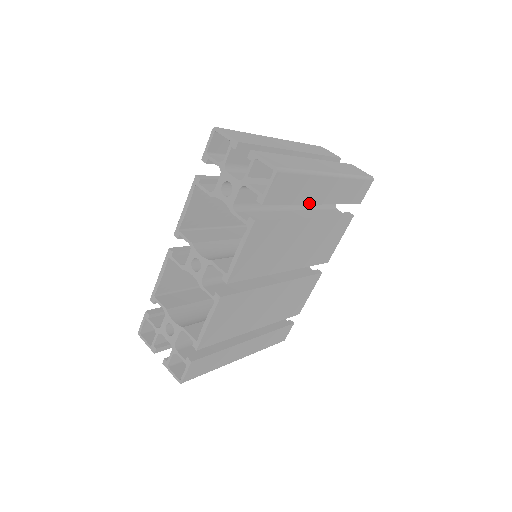
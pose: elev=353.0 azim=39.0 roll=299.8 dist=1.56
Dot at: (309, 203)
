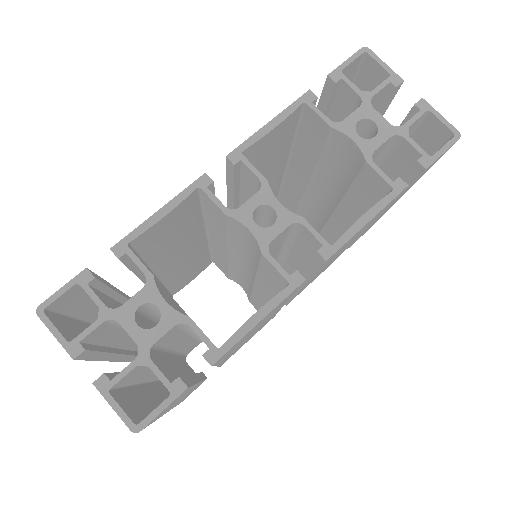
Dot at: (385, 210)
